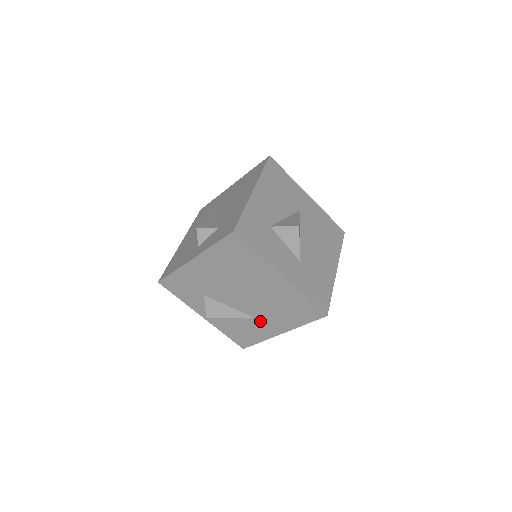
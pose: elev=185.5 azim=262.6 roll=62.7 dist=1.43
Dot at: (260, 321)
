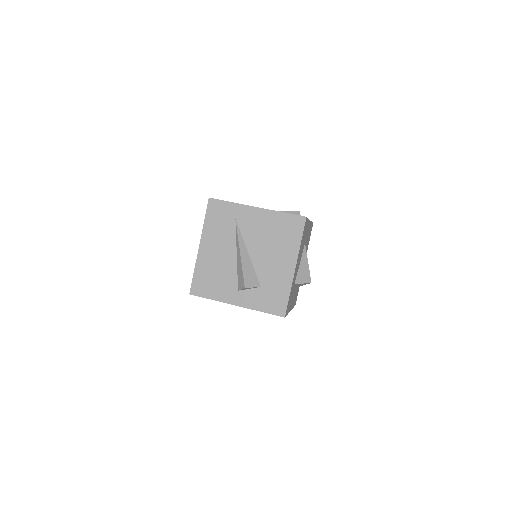
Dot at: occluded
